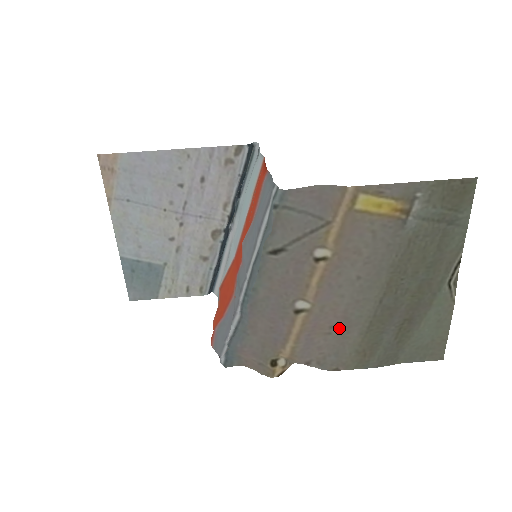
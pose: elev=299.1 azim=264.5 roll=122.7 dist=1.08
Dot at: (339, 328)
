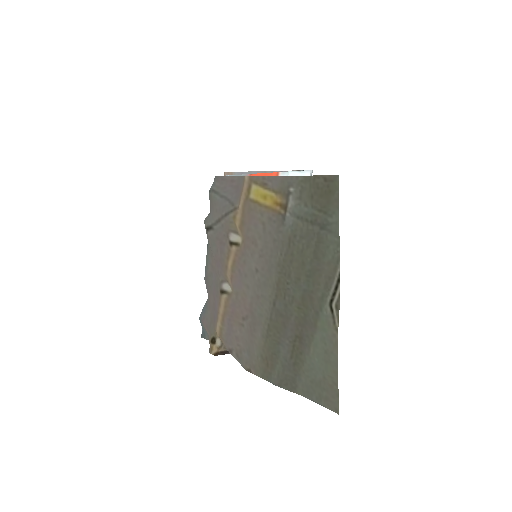
Dot at: (248, 322)
